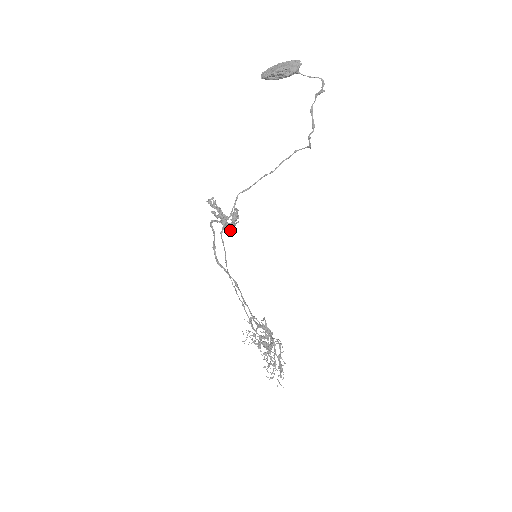
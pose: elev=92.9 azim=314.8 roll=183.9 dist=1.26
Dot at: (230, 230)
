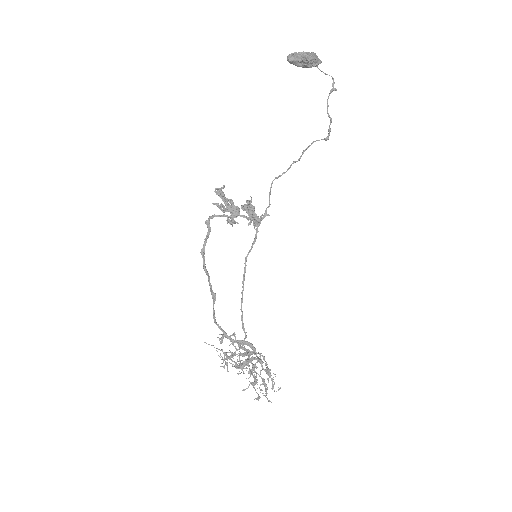
Dot at: (256, 223)
